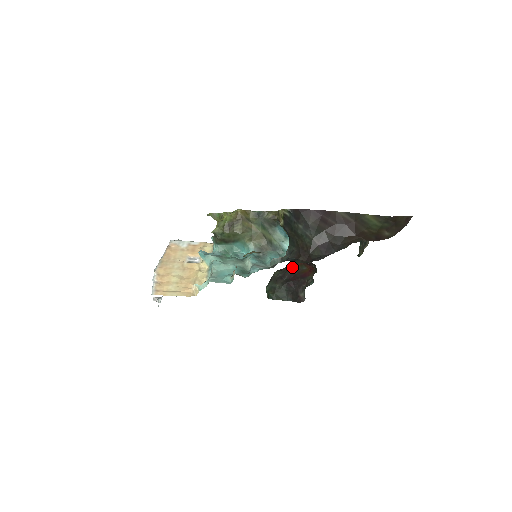
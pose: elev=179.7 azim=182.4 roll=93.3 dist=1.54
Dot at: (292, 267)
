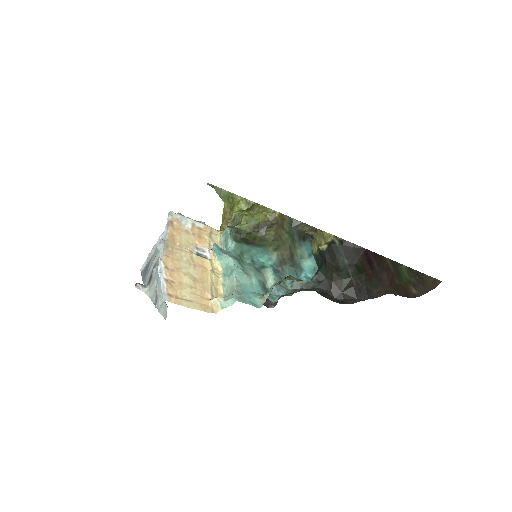
Dot at: occluded
